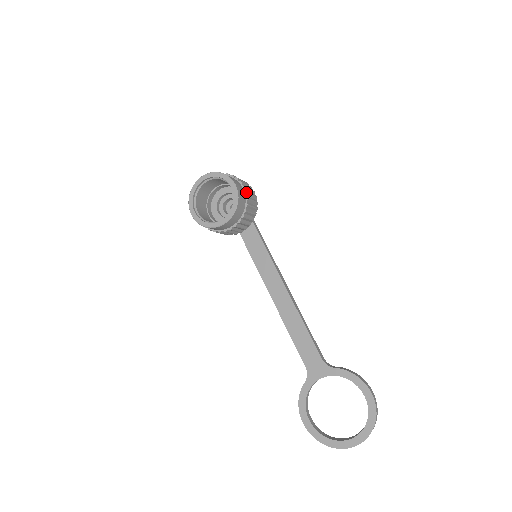
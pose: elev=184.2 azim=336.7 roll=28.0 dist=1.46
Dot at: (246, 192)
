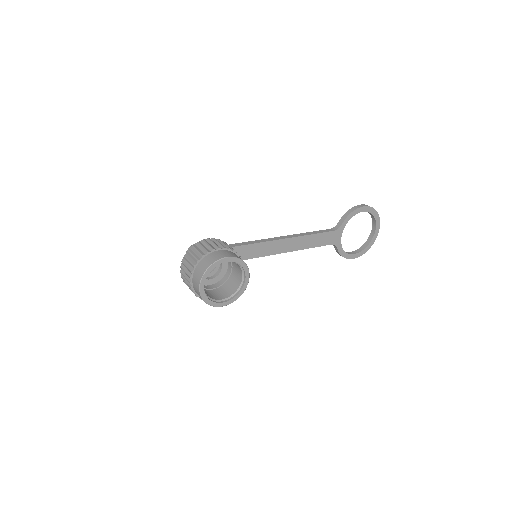
Dot at: (225, 248)
